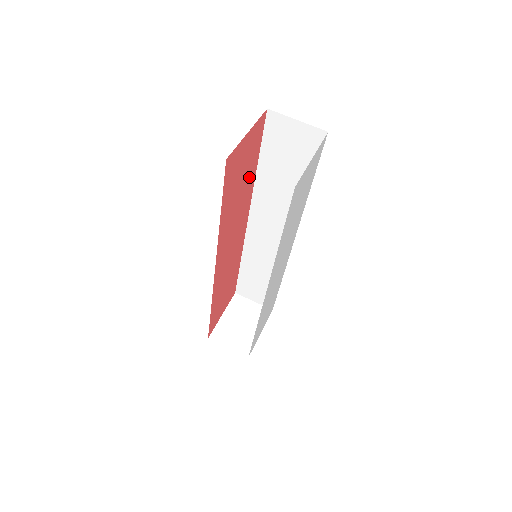
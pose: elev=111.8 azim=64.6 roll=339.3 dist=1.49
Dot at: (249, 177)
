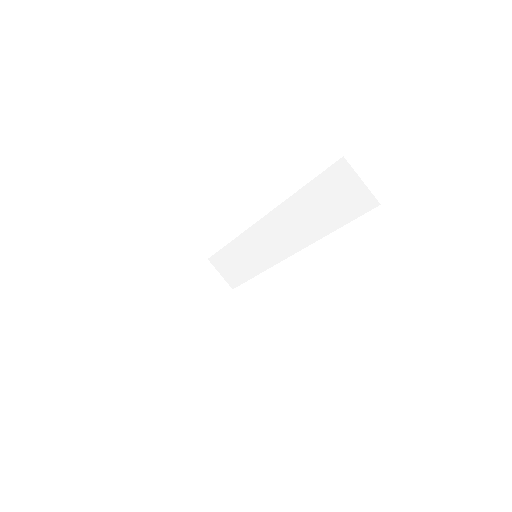
Dot at: occluded
